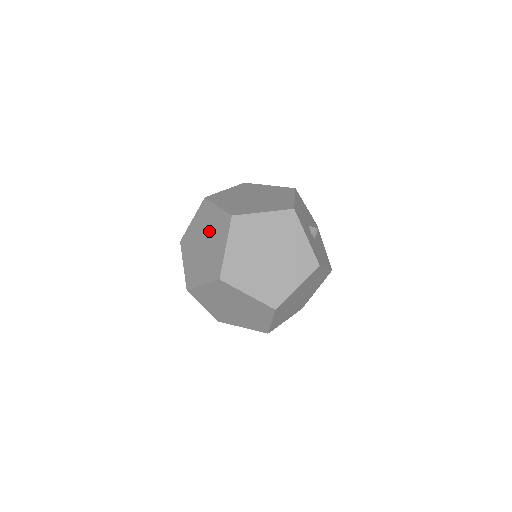
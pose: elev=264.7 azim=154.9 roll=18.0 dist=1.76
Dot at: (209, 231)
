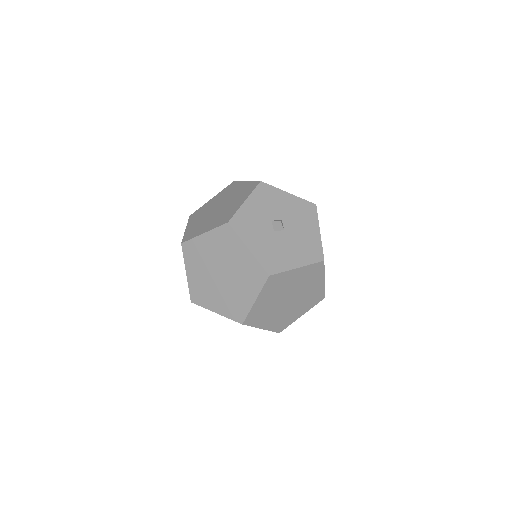
Dot at: occluded
